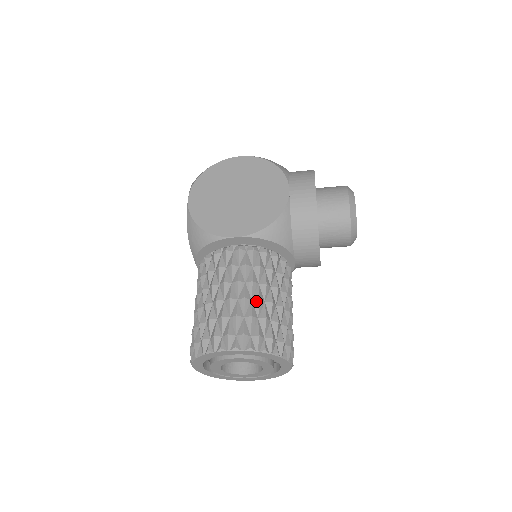
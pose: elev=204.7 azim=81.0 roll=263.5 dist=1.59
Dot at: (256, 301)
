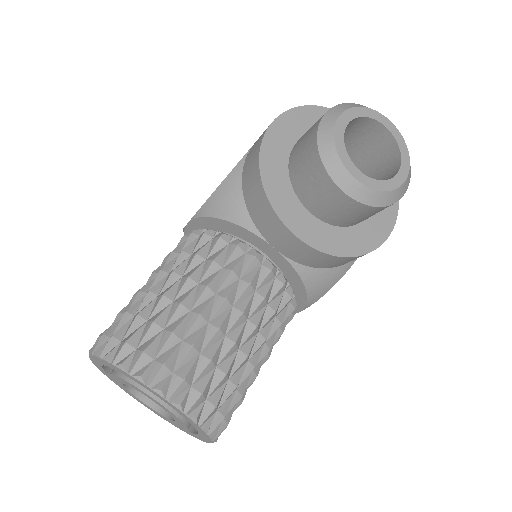
Dot at: (146, 293)
